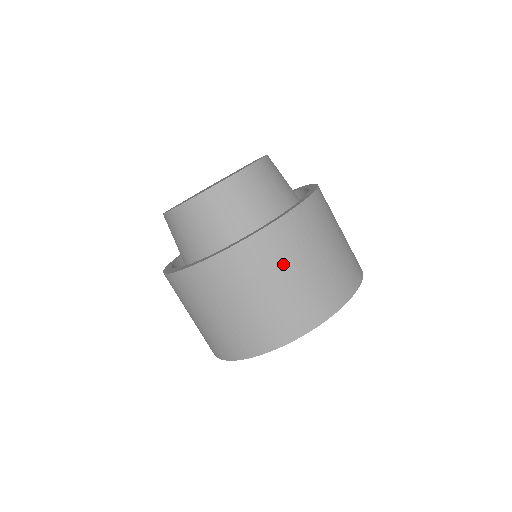
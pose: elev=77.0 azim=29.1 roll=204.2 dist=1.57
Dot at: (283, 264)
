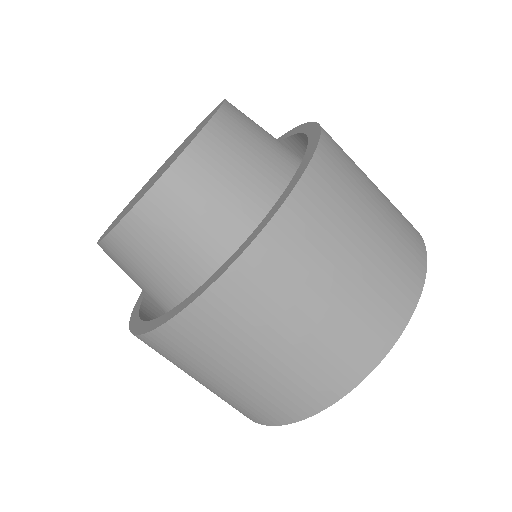
Dot at: (301, 288)
